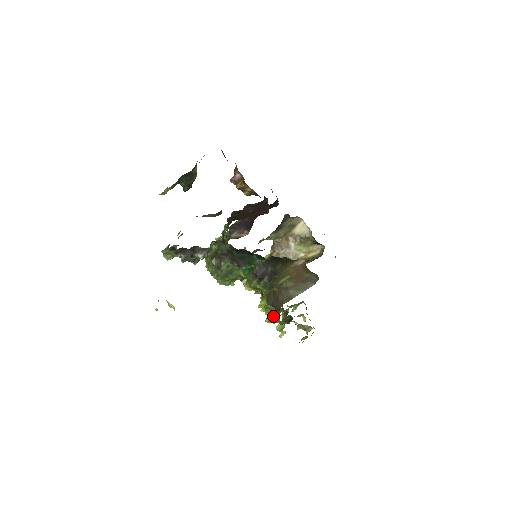
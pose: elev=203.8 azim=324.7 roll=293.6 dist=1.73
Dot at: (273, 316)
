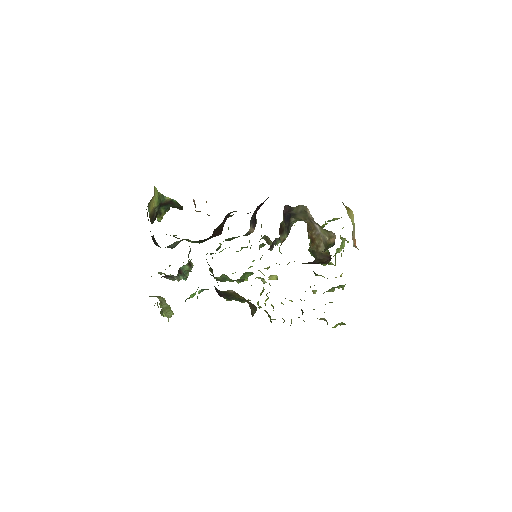
Dot at: (269, 316)
